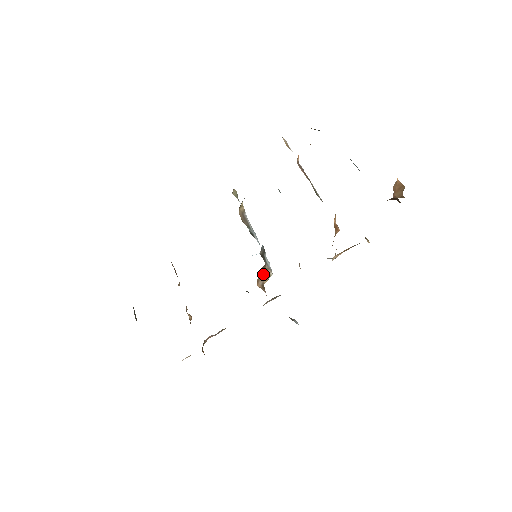
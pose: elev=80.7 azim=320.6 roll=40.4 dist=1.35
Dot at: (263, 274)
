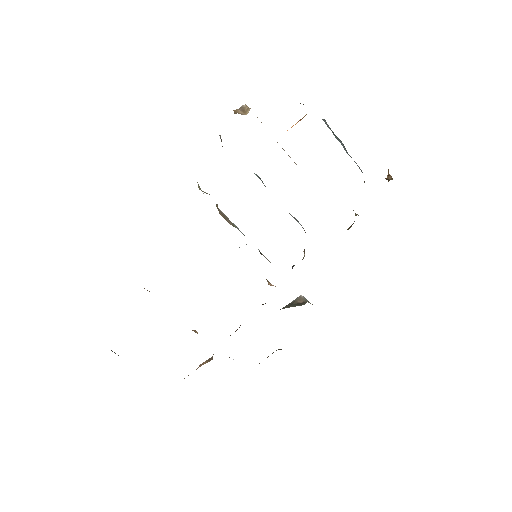
Dot at: occluded
